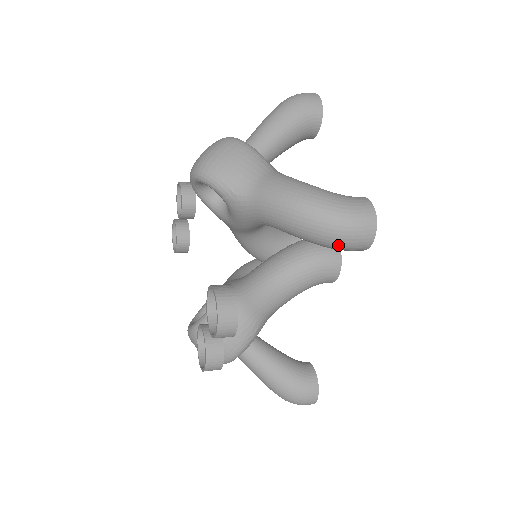
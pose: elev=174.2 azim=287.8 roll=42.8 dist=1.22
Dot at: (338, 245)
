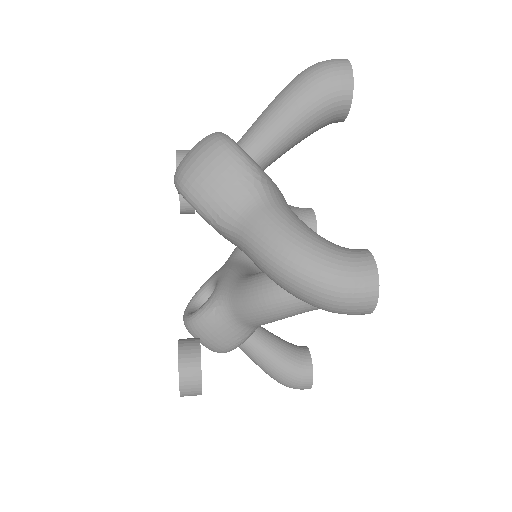
Dot at: (329, 311)
